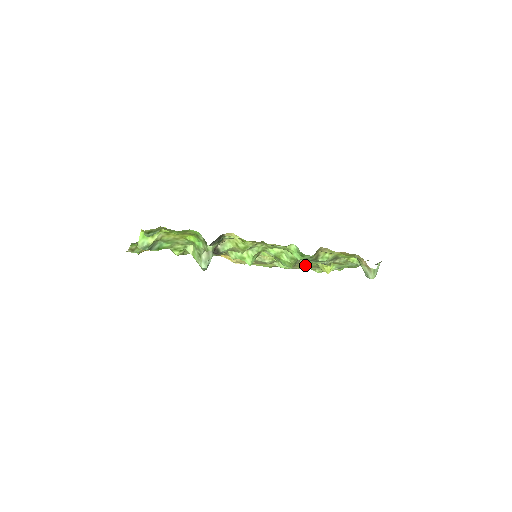
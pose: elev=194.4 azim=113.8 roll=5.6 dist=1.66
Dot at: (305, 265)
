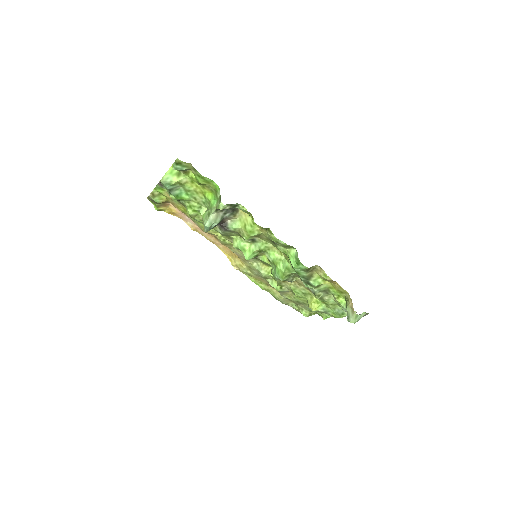
Dot at: (295, 294)
